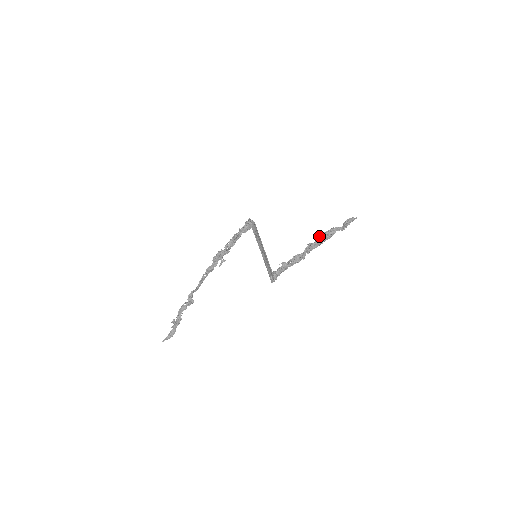
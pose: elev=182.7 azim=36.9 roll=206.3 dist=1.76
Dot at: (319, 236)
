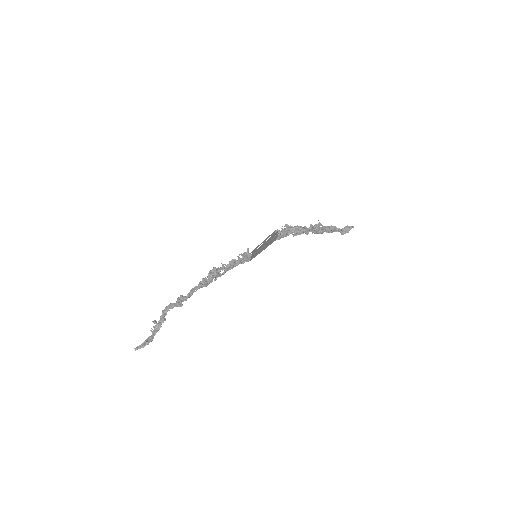
Dot at: occluded
